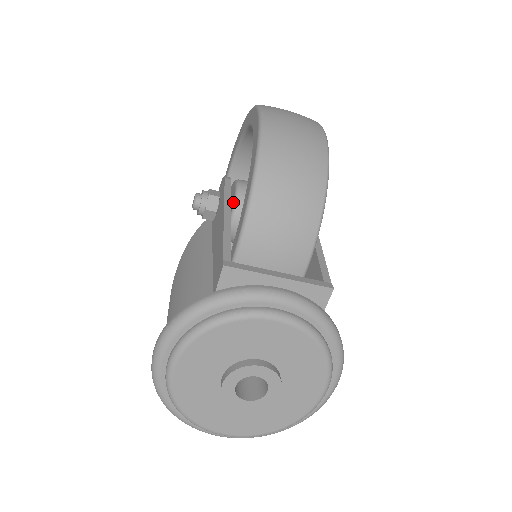
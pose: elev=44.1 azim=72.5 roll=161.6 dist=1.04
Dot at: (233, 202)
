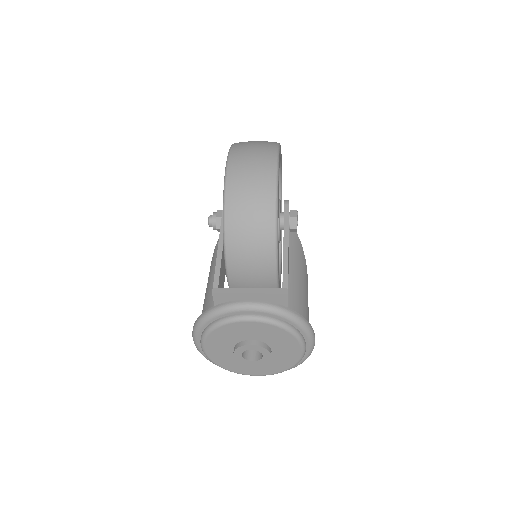
Dot at: occluded
